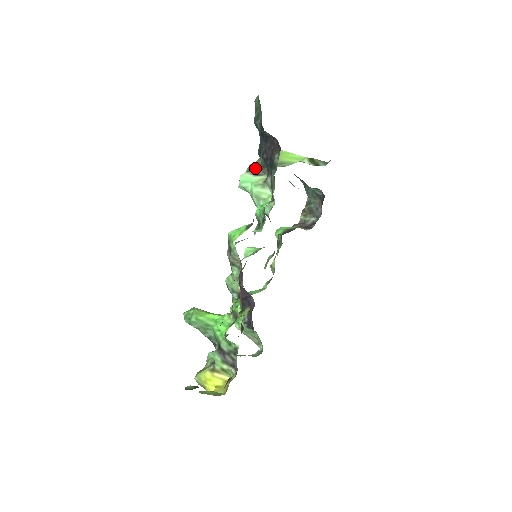
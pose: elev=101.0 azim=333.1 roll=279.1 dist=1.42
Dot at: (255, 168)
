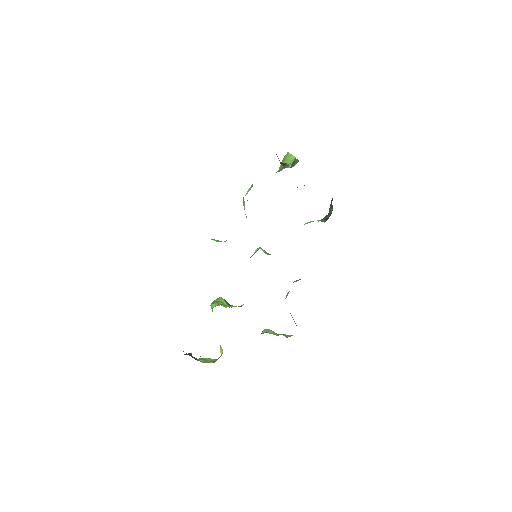
Dot at: occluded
